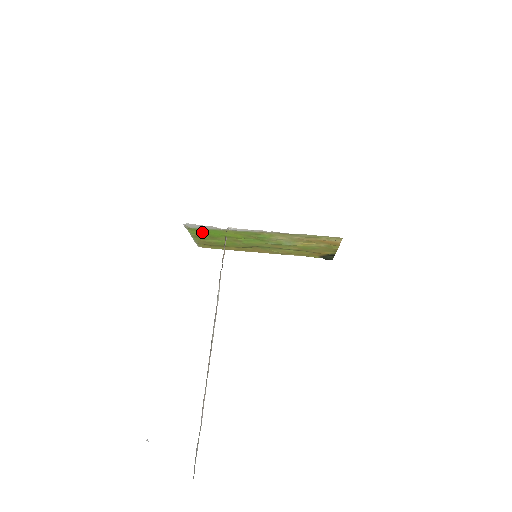
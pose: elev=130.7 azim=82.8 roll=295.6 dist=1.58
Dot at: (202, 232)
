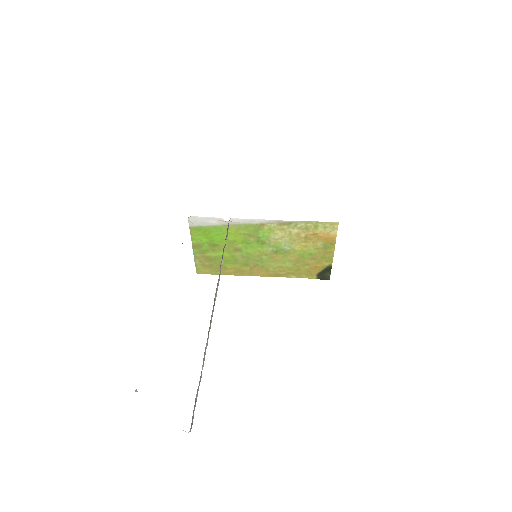
Dot at: (204, 235)
